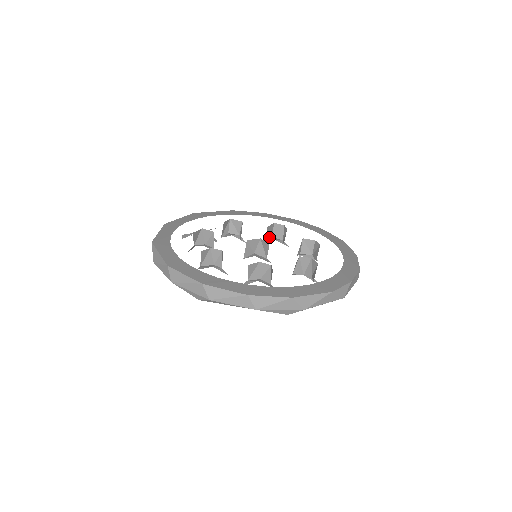
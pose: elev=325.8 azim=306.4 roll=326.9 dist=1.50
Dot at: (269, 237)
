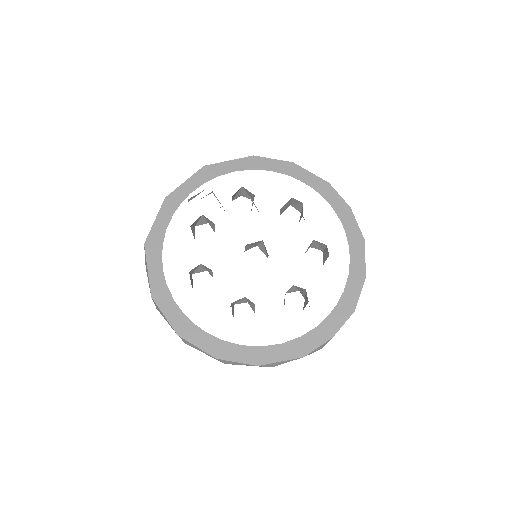
Dot at: (285, 208)
